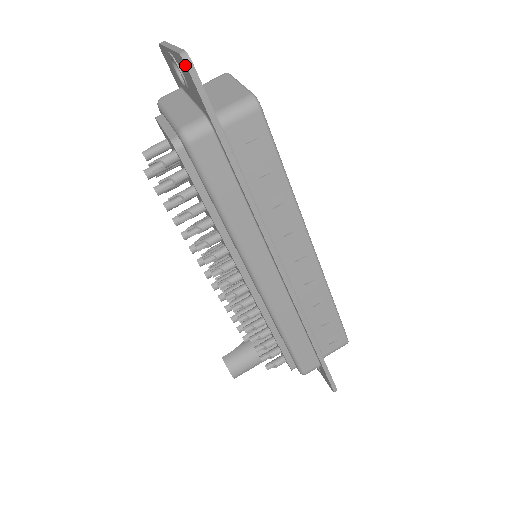
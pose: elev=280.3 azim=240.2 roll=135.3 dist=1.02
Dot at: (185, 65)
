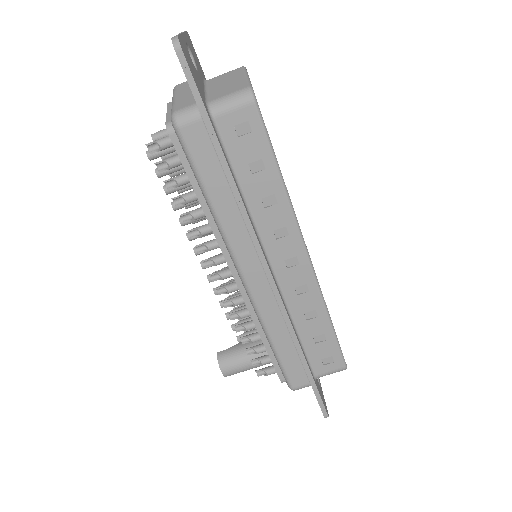
Dot at: (175, 49)
